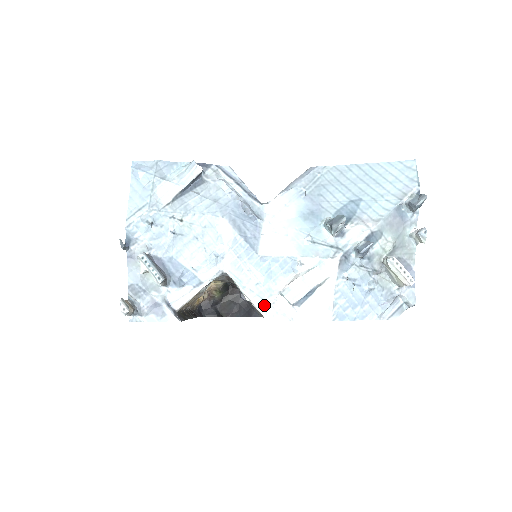
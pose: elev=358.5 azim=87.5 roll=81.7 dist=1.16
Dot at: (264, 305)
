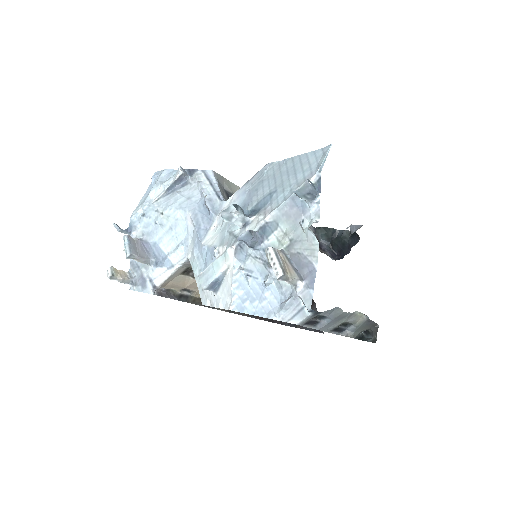
Dot at: (202, 290)
